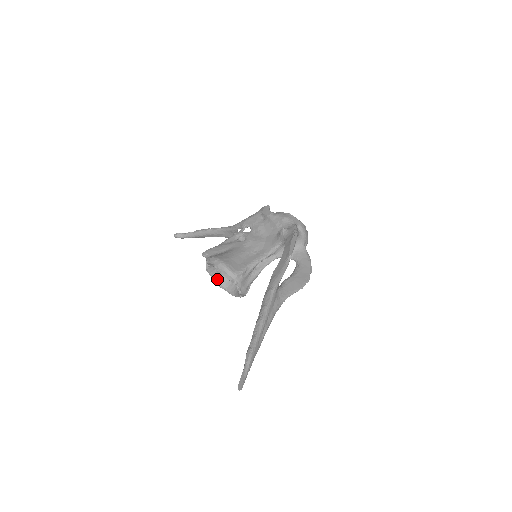
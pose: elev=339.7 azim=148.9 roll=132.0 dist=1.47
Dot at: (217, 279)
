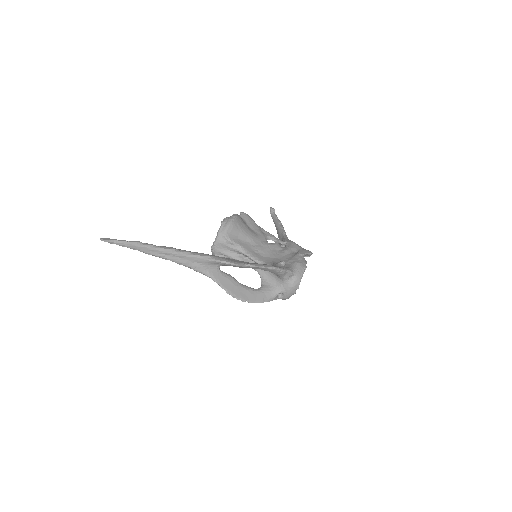
Dot at: occluded
